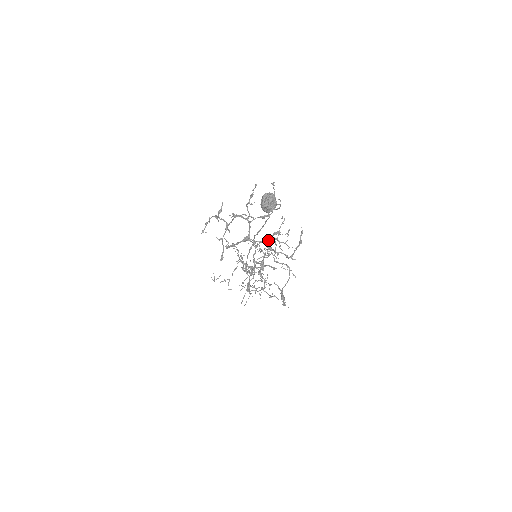
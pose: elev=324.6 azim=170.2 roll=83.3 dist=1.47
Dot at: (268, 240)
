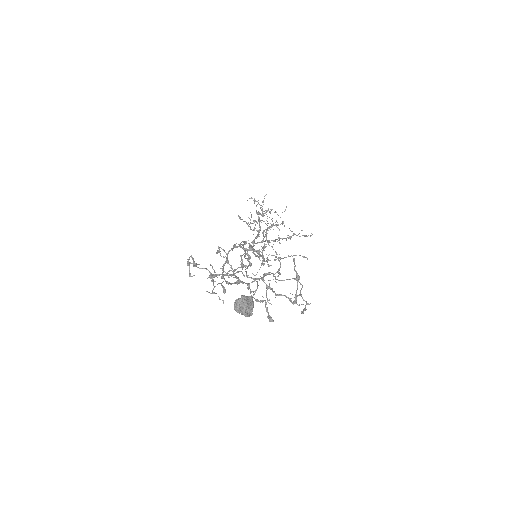
Dot at: (262, 280)
